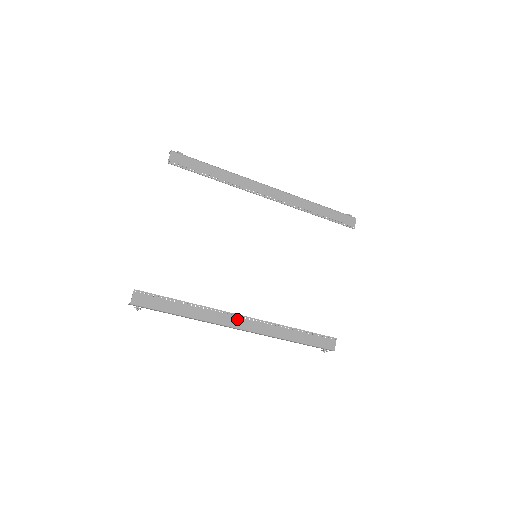
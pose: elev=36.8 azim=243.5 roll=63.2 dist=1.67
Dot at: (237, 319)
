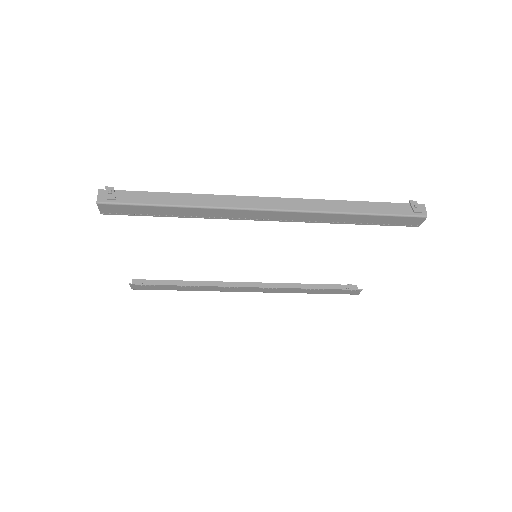
Dot at: (241, 289)
